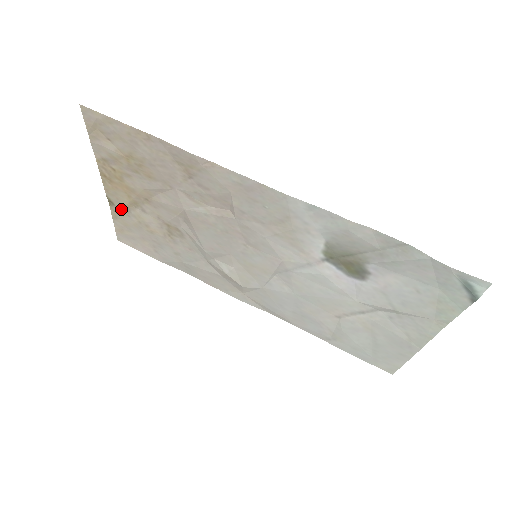
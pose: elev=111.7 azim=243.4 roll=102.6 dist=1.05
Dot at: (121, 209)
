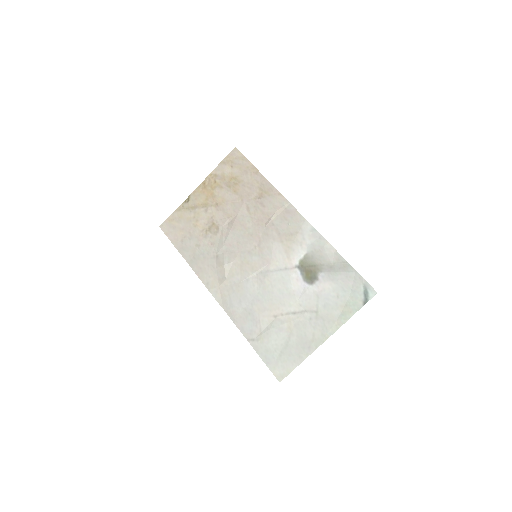
Dot at: (190, 206)
